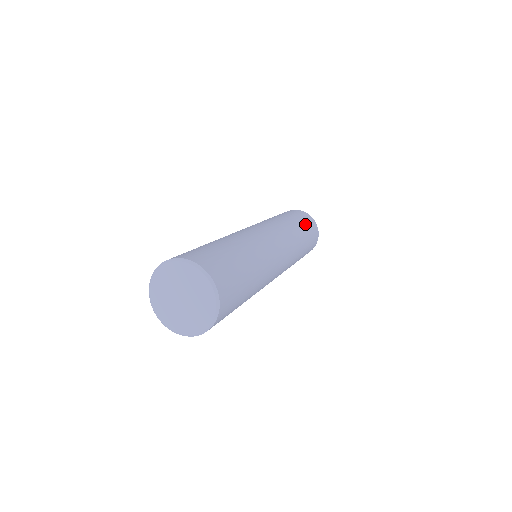
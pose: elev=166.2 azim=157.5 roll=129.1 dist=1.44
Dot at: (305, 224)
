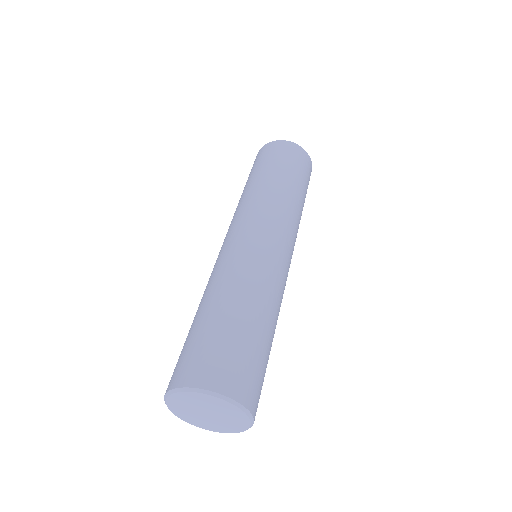
Dot at: (306, 193)
